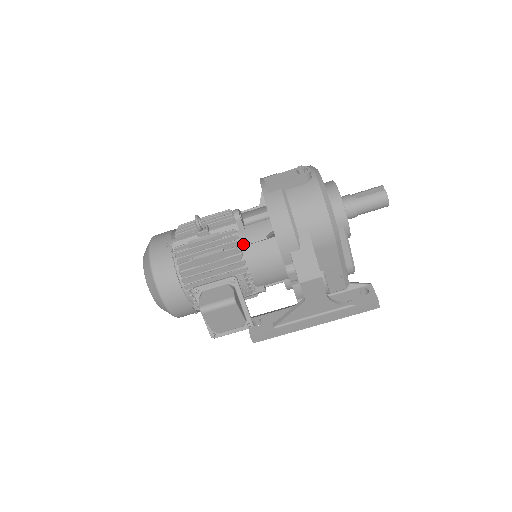
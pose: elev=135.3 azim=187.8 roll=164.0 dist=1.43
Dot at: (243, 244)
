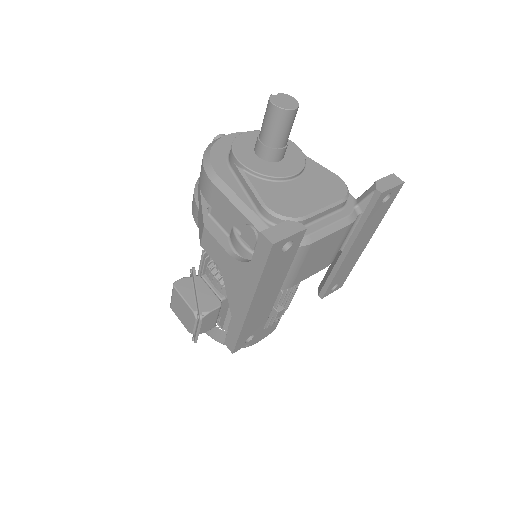
Dot at: occluded
